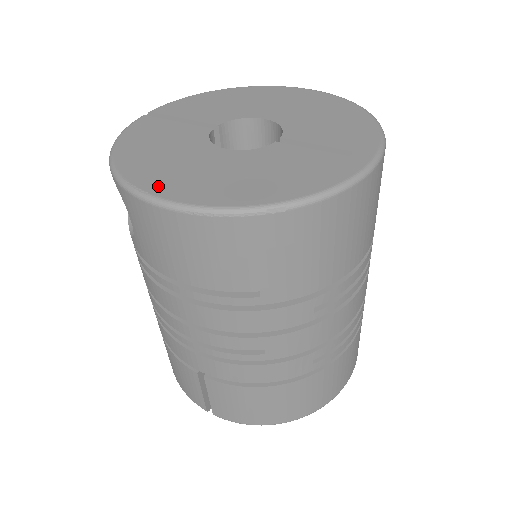
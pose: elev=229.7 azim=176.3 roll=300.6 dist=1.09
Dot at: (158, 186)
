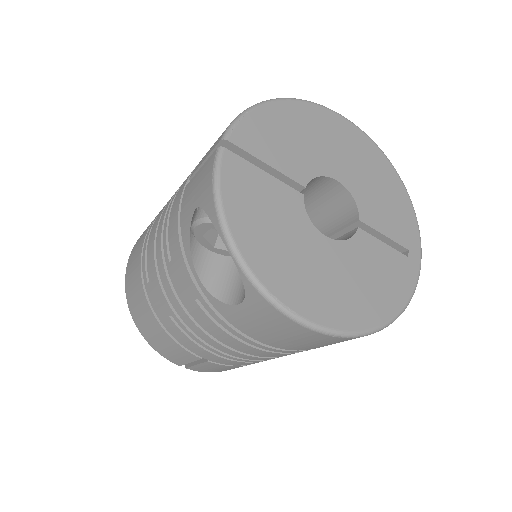
Dot at: (300, 302)
